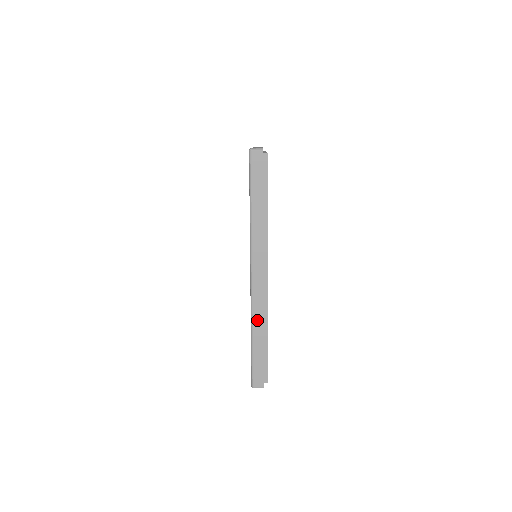
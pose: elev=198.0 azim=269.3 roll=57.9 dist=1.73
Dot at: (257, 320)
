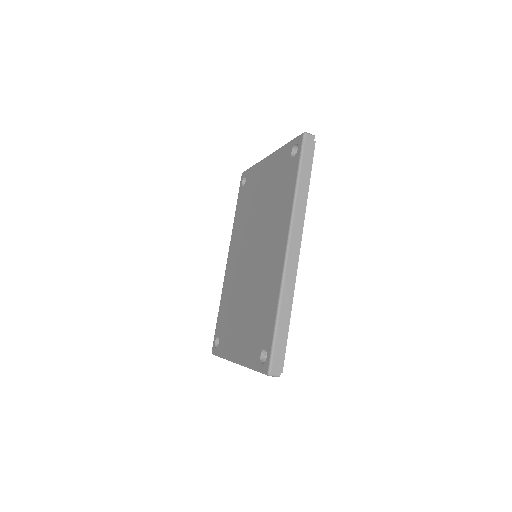
Dot at: (286, 295)
